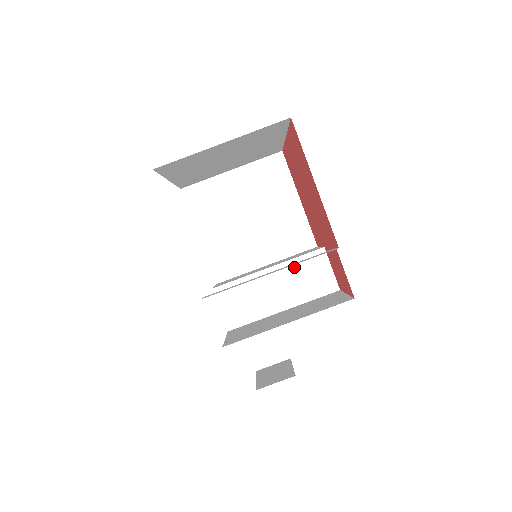
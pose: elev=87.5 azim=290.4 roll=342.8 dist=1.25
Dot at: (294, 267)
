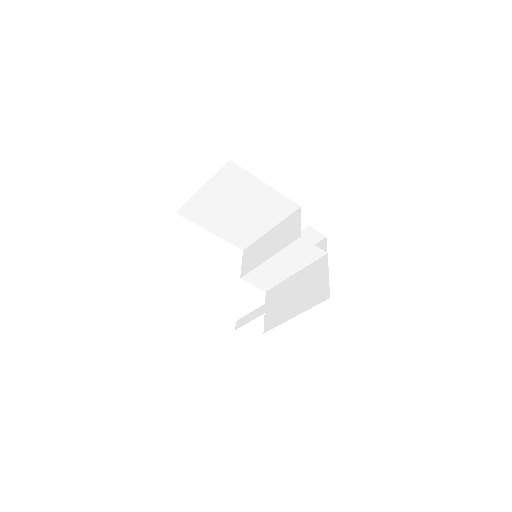
Dot at: (286, 253)
